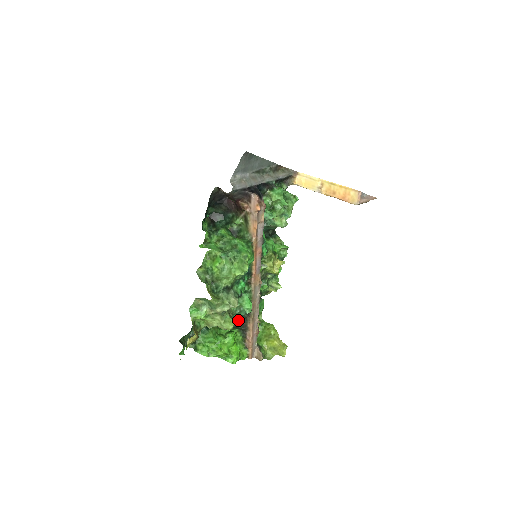
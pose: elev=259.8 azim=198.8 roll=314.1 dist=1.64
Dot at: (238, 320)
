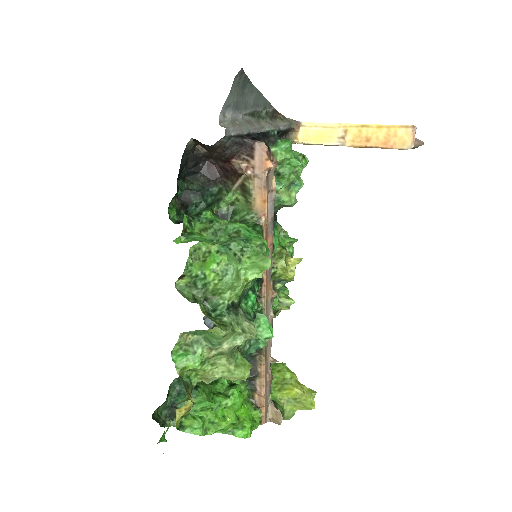
Dot at: occluded
